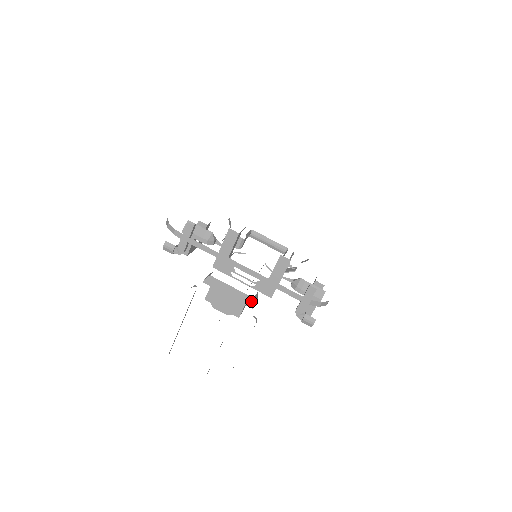
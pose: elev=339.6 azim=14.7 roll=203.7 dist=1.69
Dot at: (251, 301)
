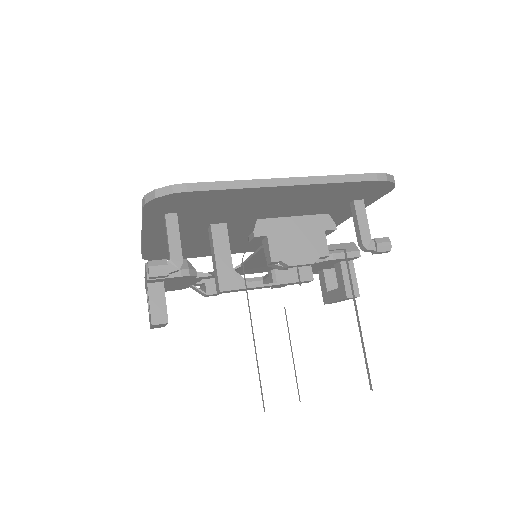
Dot at: (328, 220)
